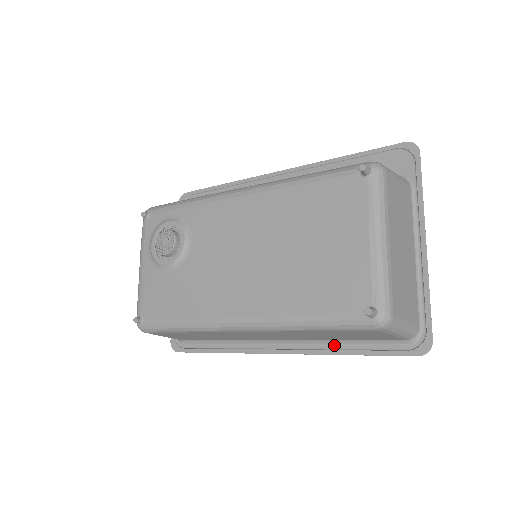
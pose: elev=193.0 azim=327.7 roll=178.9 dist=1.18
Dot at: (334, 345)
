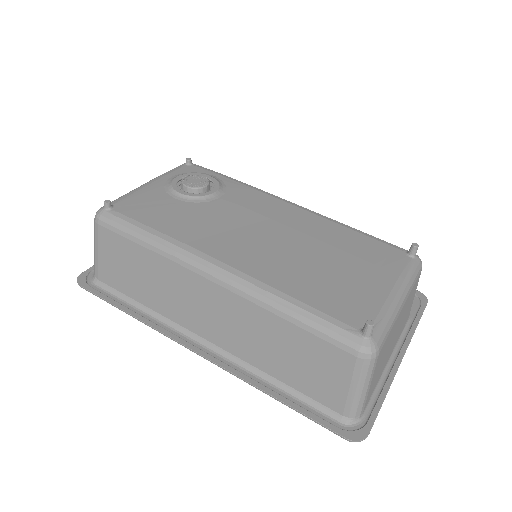
Dot at: (262, 379)
